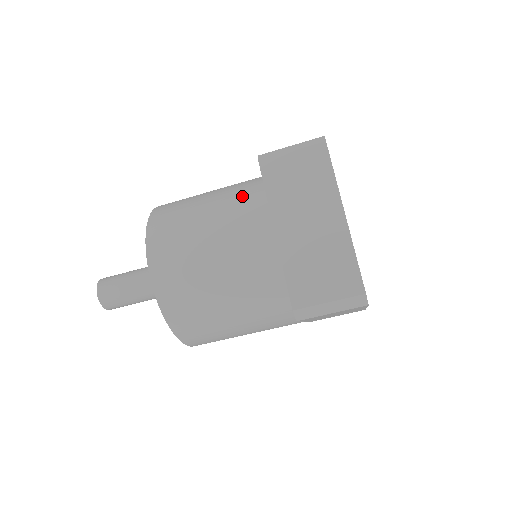
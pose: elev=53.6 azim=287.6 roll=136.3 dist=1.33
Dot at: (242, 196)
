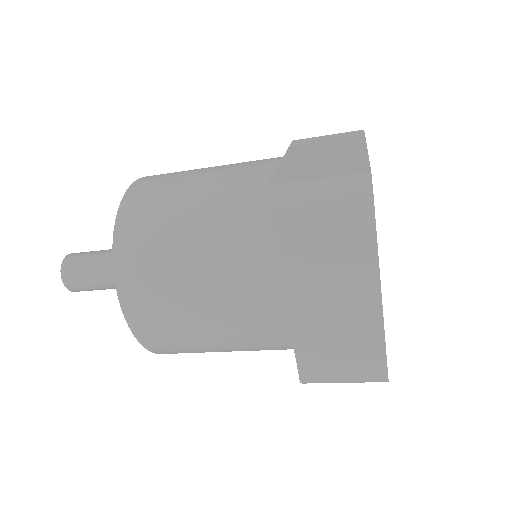
Dot at: (242, 234)
